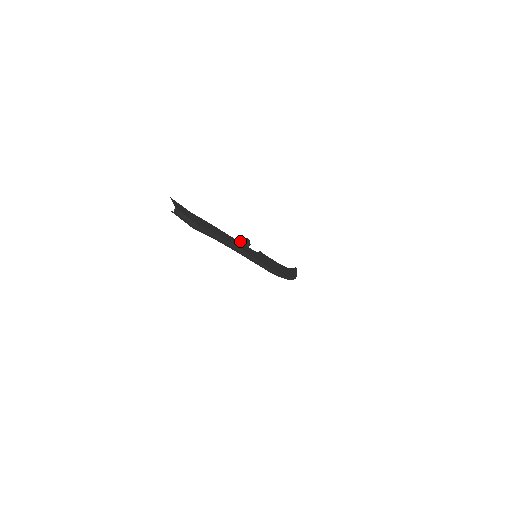
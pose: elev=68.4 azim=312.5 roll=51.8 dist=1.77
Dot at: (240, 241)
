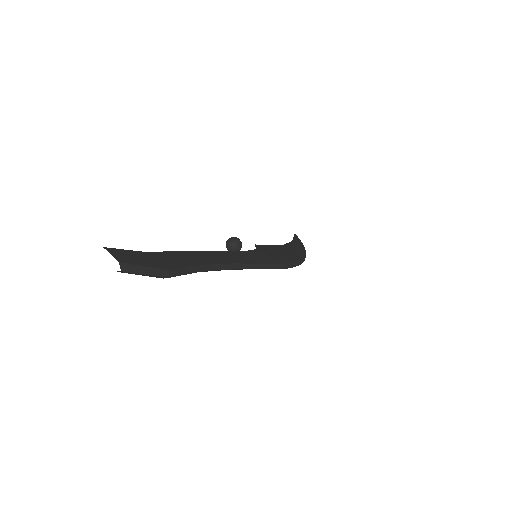
Dot at: (226, 245)
